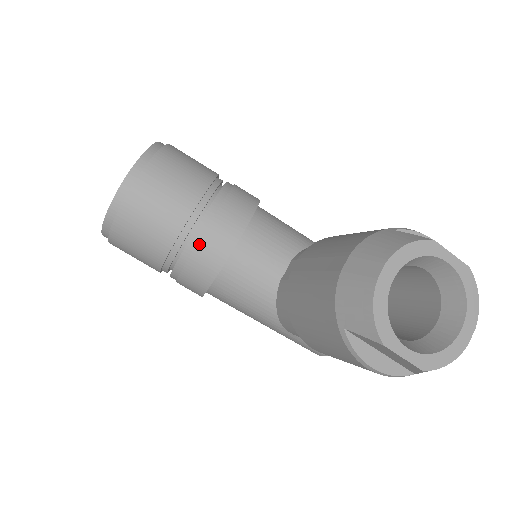
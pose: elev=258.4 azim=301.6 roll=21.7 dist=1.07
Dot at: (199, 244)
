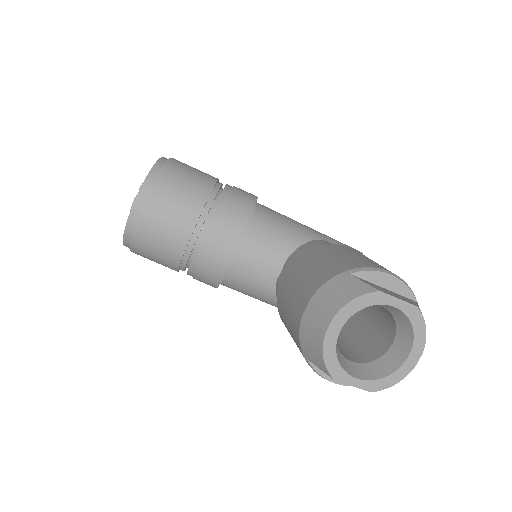
Dot at: (202, 258)
